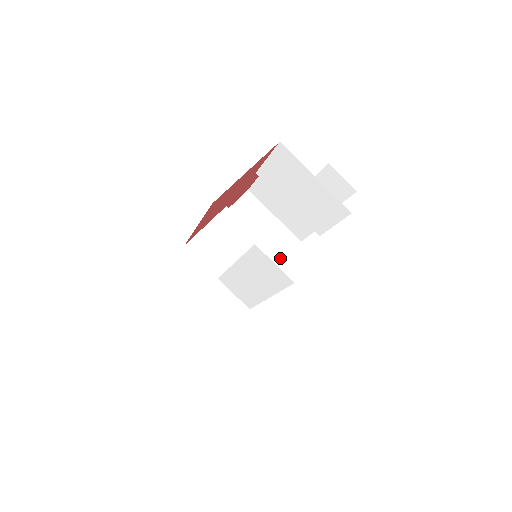
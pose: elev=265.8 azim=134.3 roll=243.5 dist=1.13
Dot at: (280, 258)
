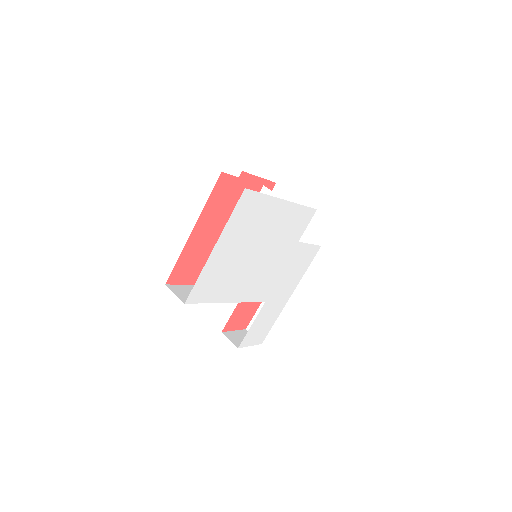
Dot at: occluded
